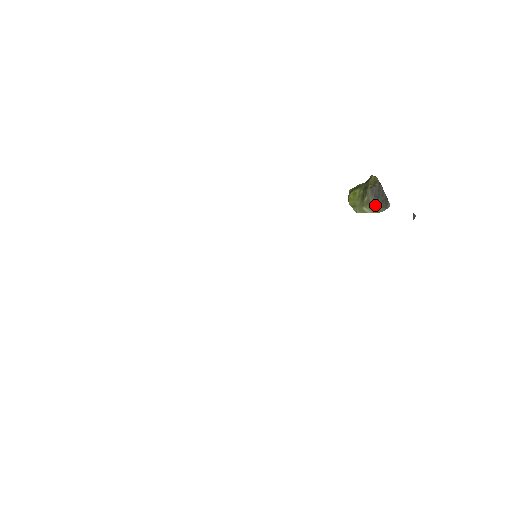
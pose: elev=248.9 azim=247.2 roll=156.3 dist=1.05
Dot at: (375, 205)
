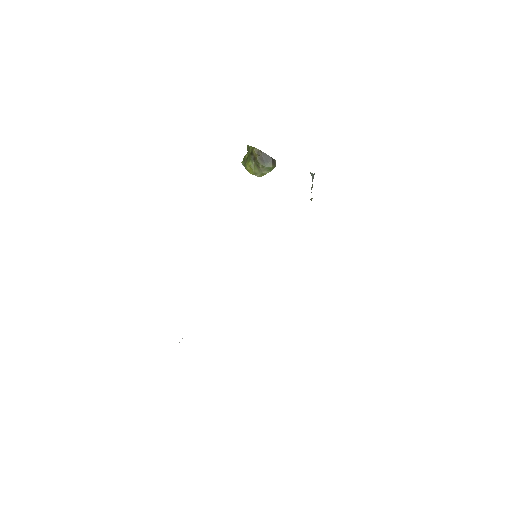
Dot at: (269, 167)
